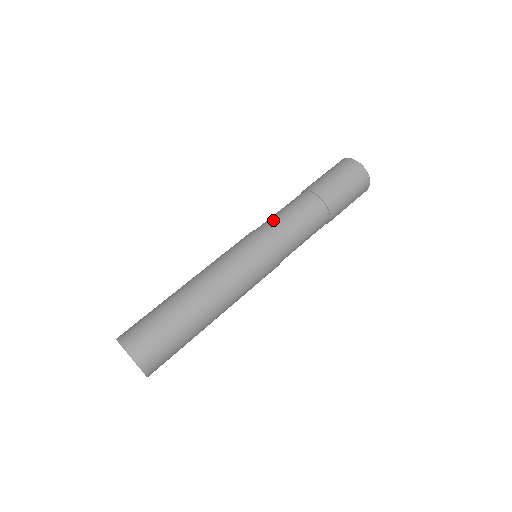
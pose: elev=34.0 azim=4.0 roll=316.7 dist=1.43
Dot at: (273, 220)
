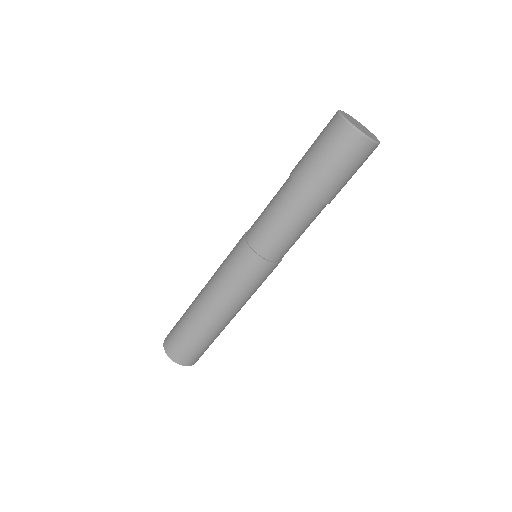
Dot at: (257, 221)
